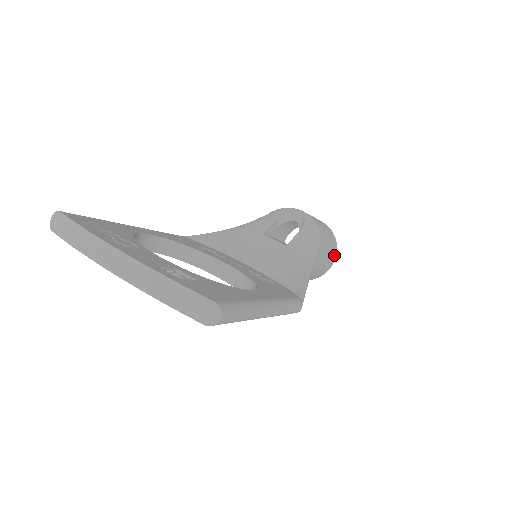
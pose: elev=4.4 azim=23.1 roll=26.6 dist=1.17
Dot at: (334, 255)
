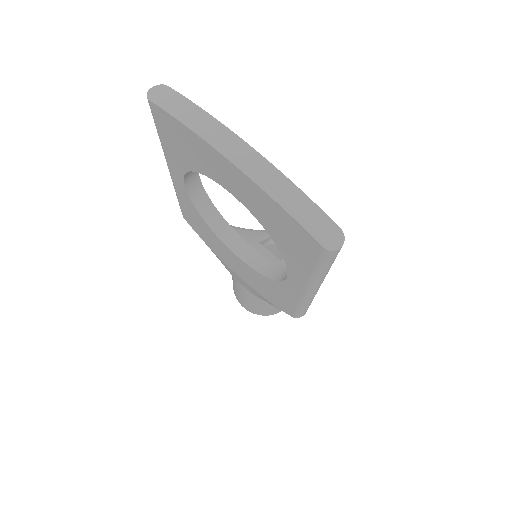
Dot at: occluded
